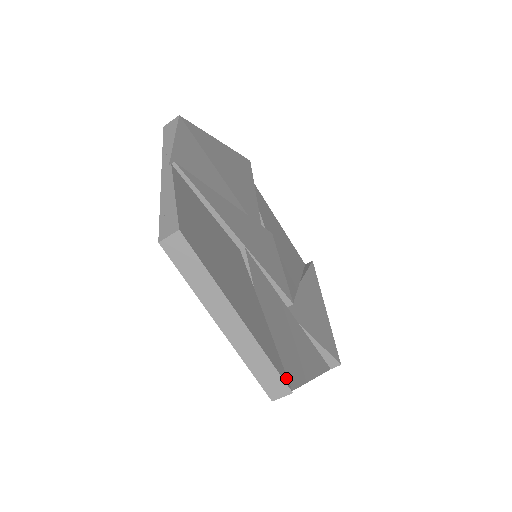
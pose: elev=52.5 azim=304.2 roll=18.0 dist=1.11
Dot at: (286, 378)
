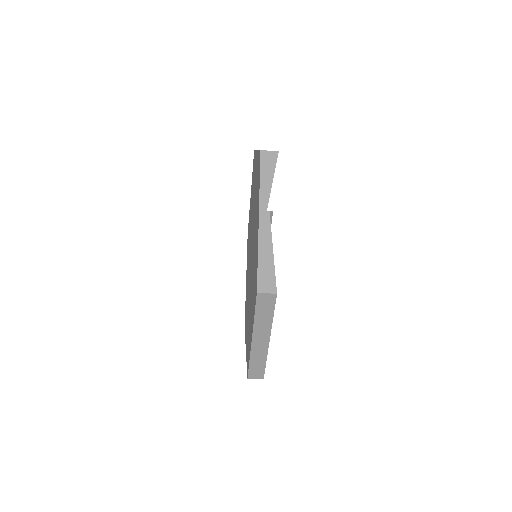
Dot at: occluded
